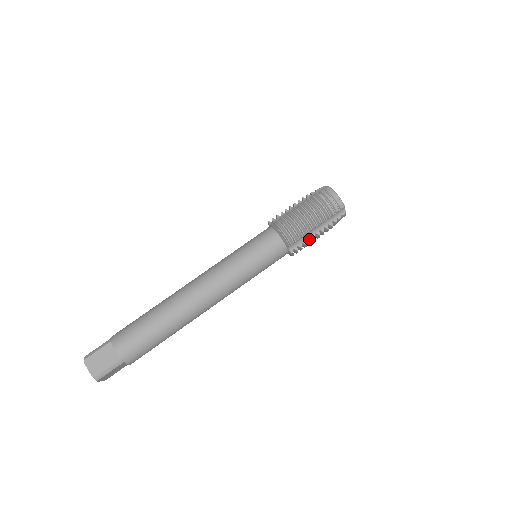
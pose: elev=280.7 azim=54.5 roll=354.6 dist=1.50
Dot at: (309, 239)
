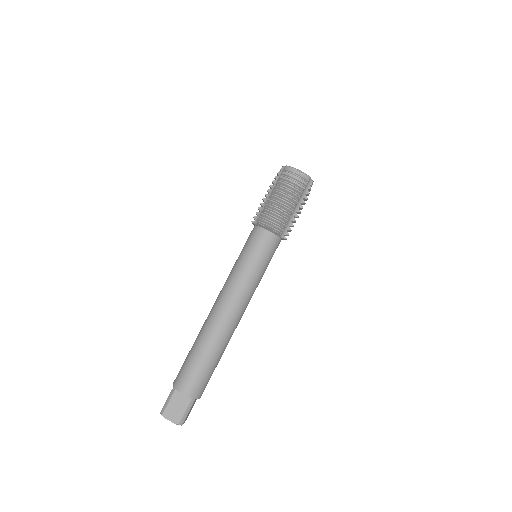
Dot at: (293, 220)
